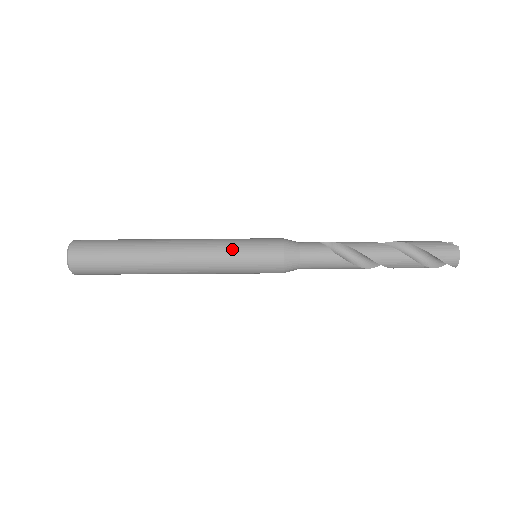
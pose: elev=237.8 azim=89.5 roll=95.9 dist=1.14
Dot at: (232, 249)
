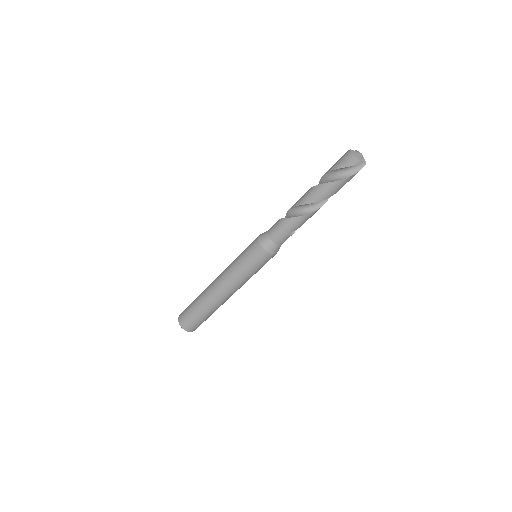
Dot at: (236, 261)
